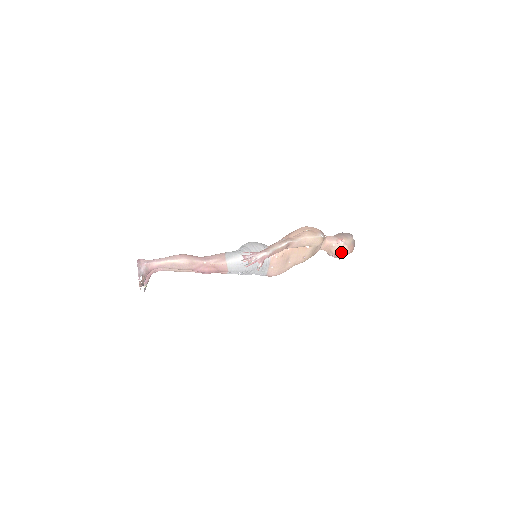
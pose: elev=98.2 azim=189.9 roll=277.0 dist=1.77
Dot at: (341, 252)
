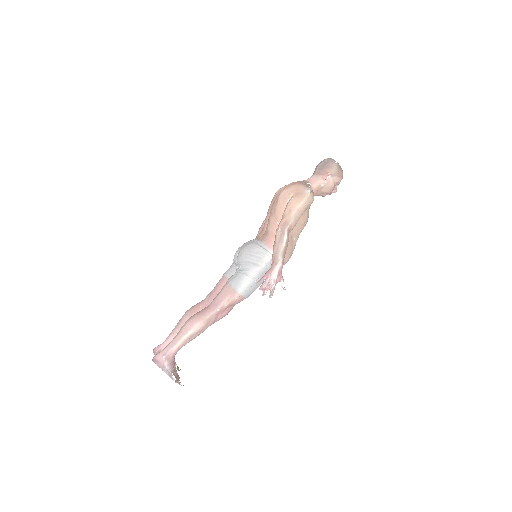
Dot at: (334, 186)
